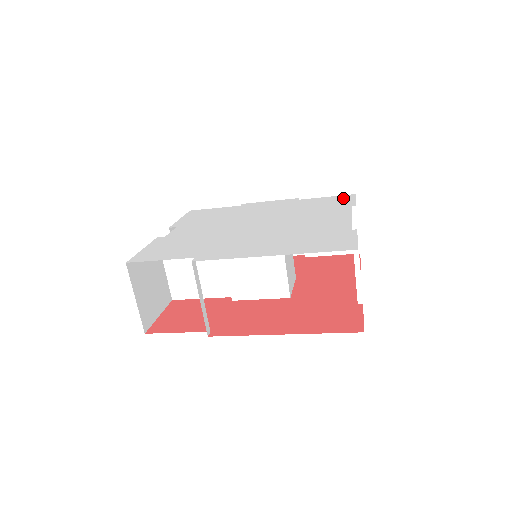
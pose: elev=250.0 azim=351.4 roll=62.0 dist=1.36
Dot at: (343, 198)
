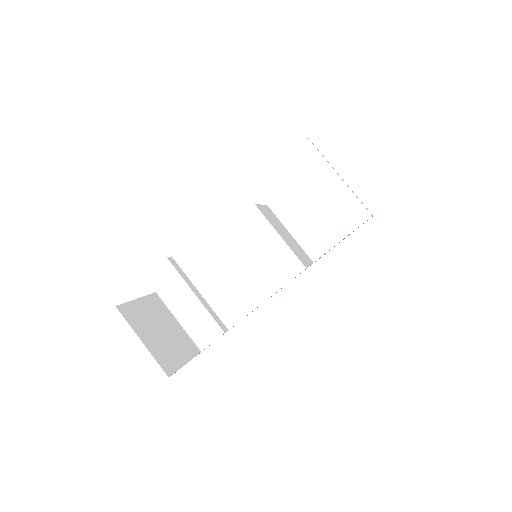
Dot at: occluded
